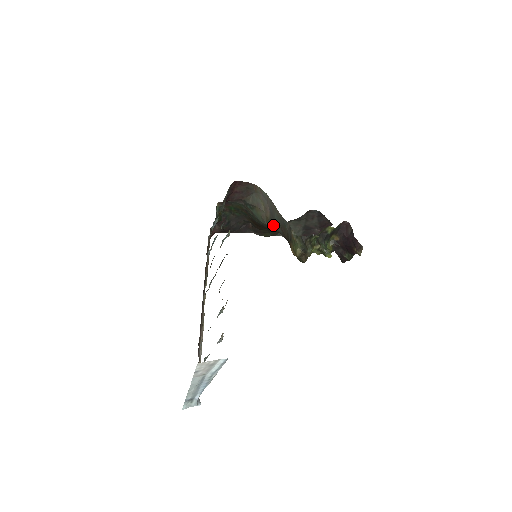
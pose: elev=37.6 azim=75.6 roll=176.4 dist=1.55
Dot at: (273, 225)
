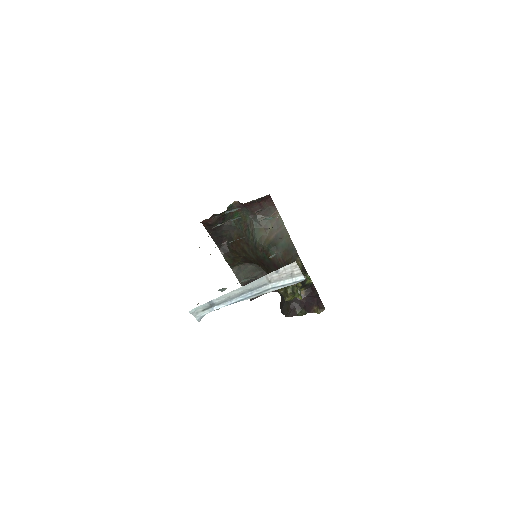
Dot at: (274, 247)
